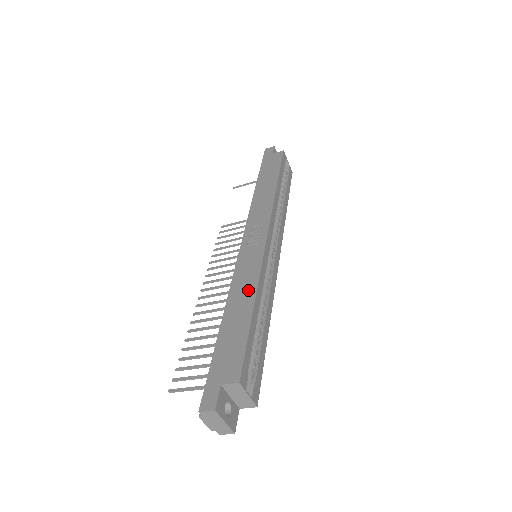
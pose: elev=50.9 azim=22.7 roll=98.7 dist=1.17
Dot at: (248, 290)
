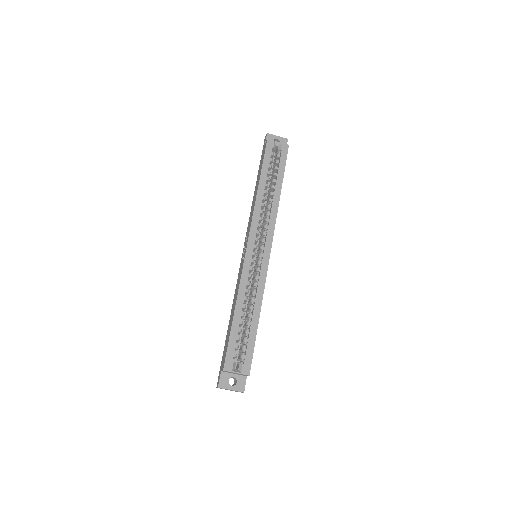
Dot at: (235, 298)
